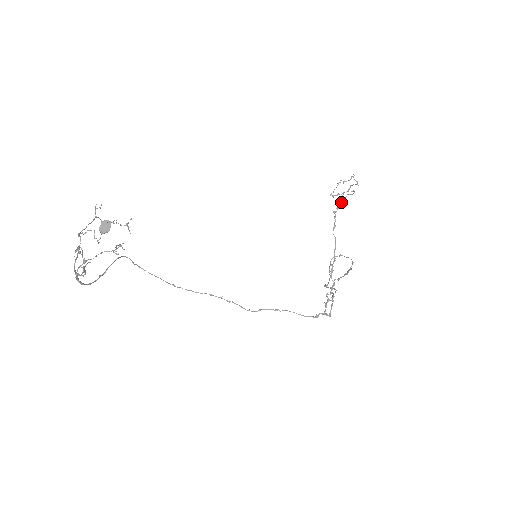
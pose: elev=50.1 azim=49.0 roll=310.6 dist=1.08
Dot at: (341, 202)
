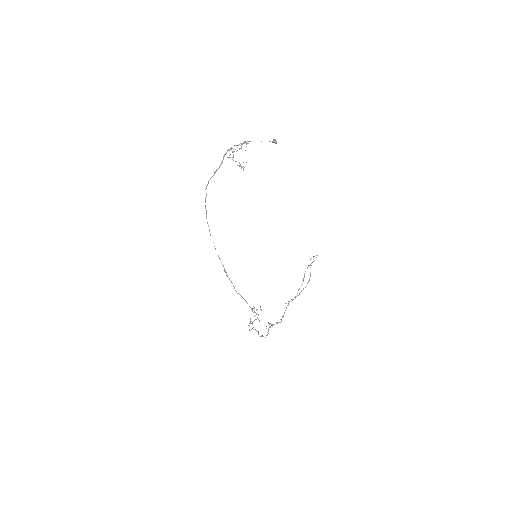
Dot at: (250, 322)
